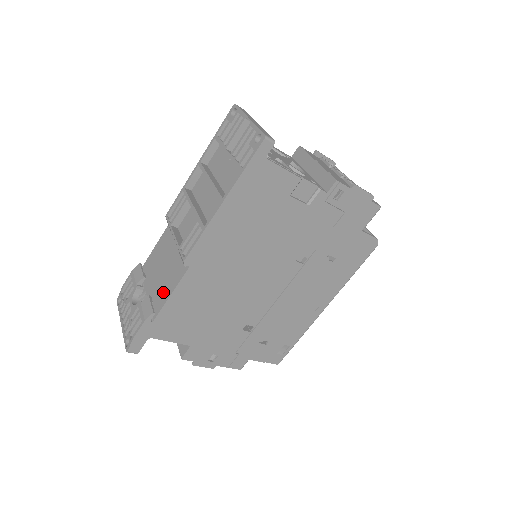
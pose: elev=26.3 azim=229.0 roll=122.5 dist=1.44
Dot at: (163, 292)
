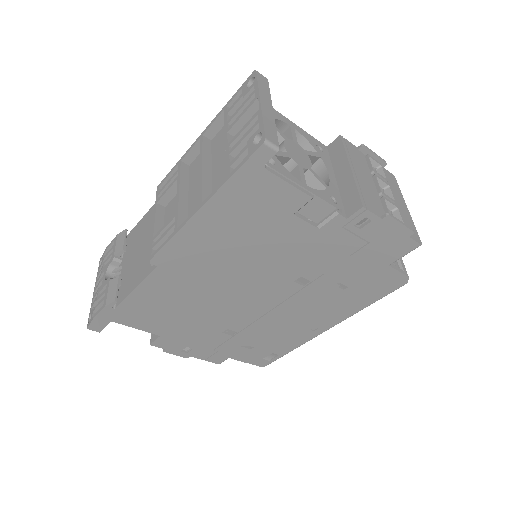
Dot at: (131, 280)
